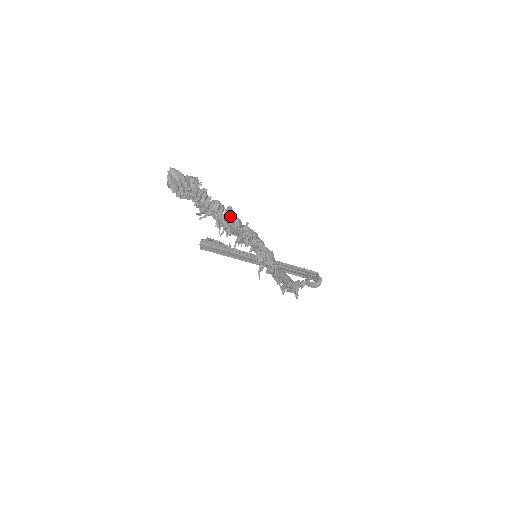
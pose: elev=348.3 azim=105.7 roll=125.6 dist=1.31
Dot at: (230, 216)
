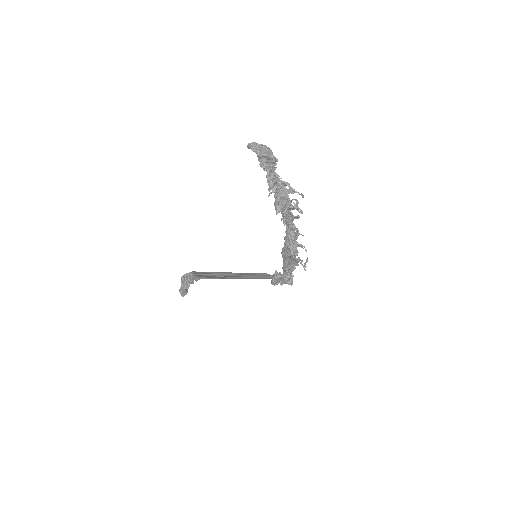
Dot at: occluded
